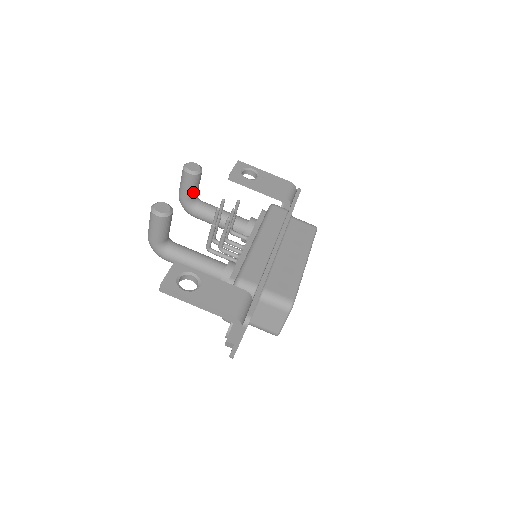
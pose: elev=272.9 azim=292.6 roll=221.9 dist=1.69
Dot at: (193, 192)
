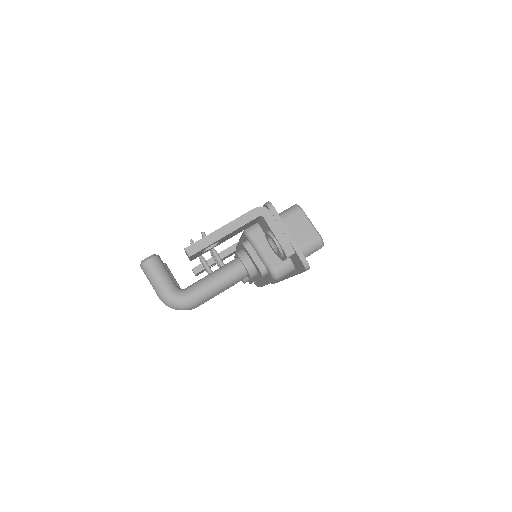
Dot at: occluded
